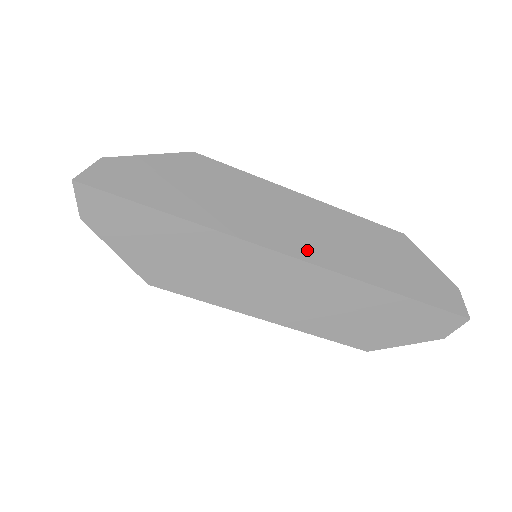
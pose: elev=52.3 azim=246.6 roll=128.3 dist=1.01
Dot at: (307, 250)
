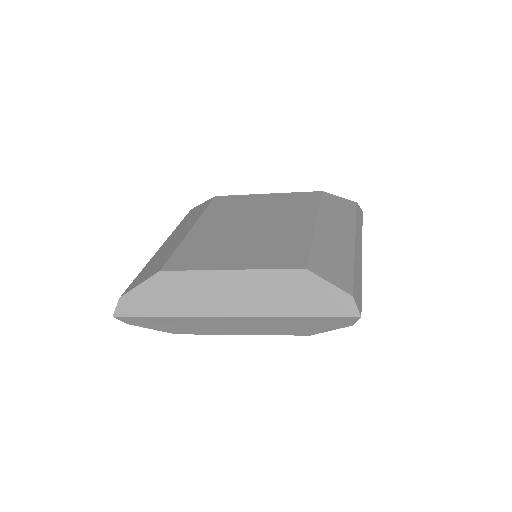
Dot at: (237, 309)
